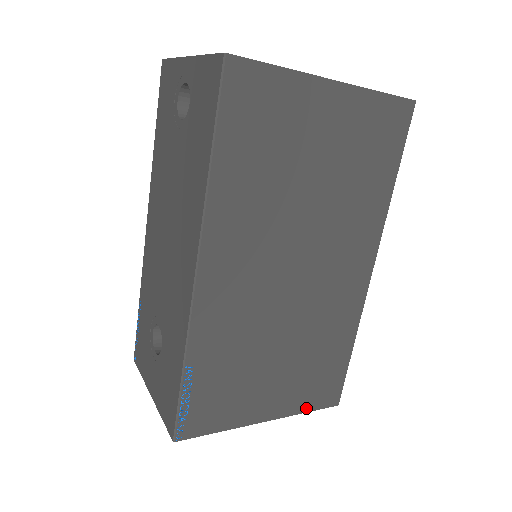
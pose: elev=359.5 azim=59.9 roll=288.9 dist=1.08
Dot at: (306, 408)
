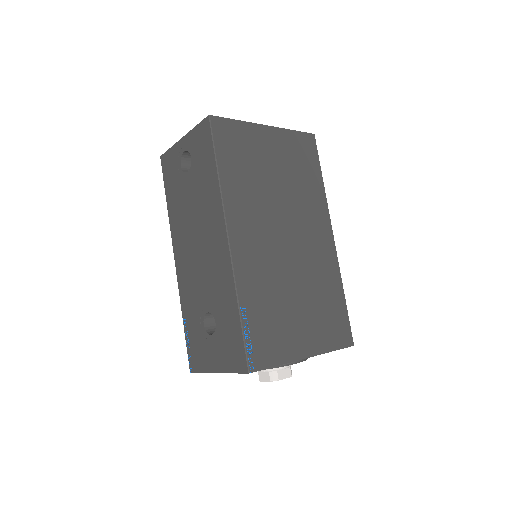
Dot at: (332, 347)
